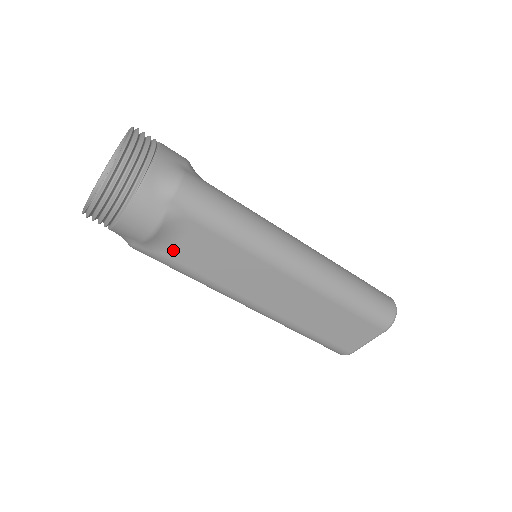
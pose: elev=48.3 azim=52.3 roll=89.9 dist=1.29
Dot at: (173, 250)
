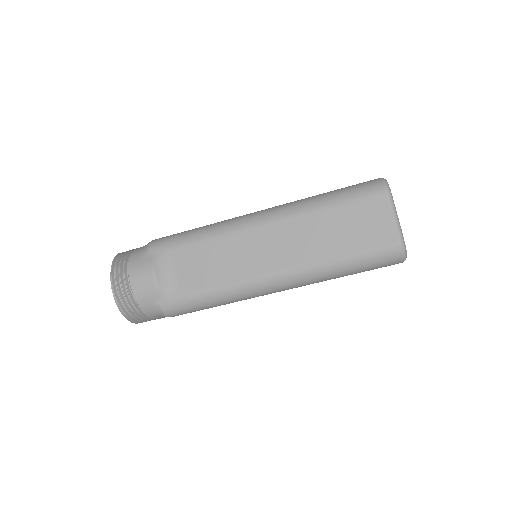
Dot at: (181, 284)
